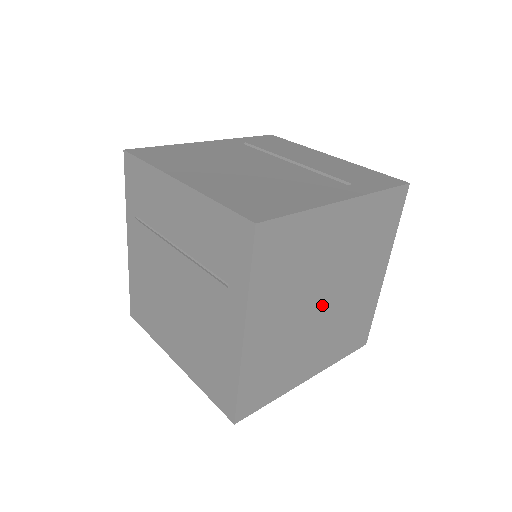
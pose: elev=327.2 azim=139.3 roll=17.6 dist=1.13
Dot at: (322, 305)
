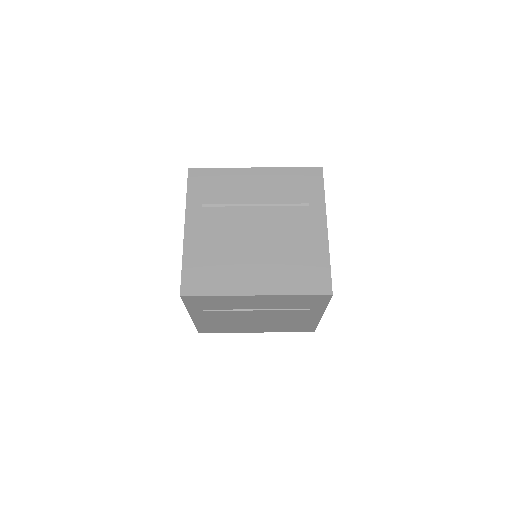
Dot at: occluded
